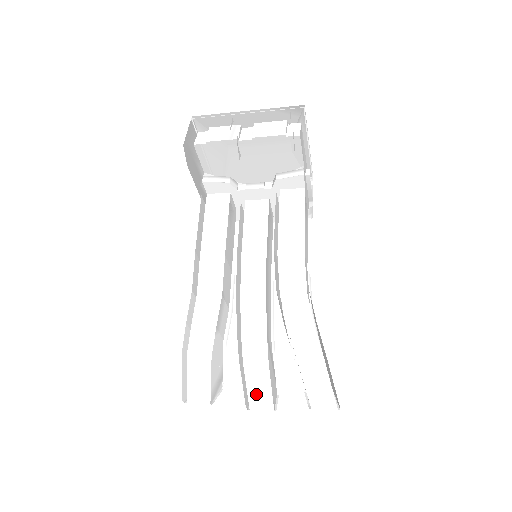
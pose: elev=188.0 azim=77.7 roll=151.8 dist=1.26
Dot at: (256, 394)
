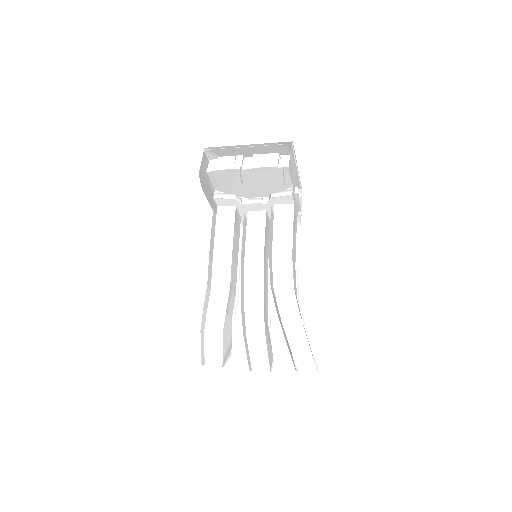
Dot at: (257, 359)
